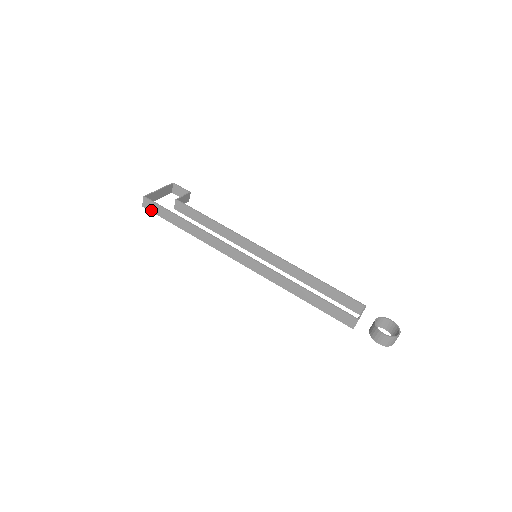
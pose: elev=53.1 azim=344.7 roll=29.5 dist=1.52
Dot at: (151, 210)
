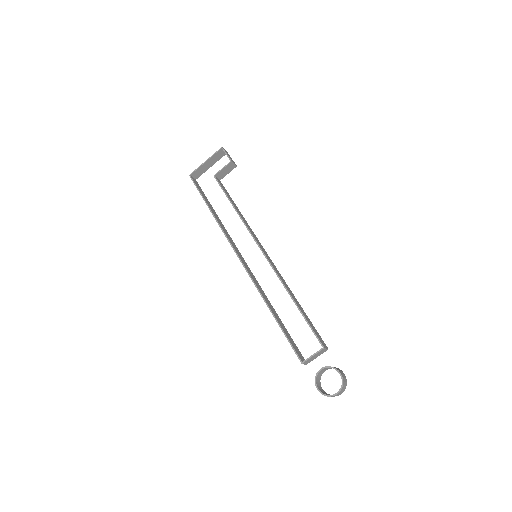
Dot at: occluded
